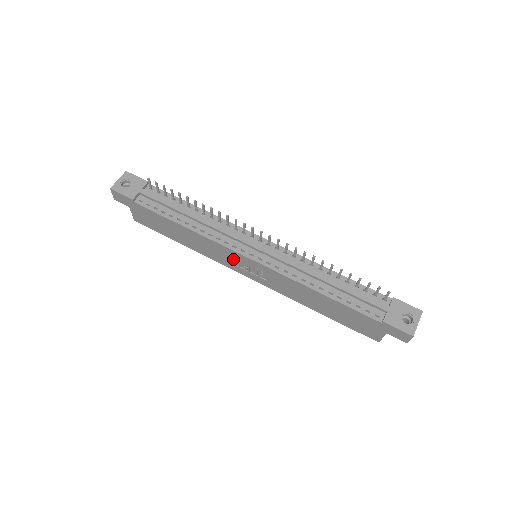
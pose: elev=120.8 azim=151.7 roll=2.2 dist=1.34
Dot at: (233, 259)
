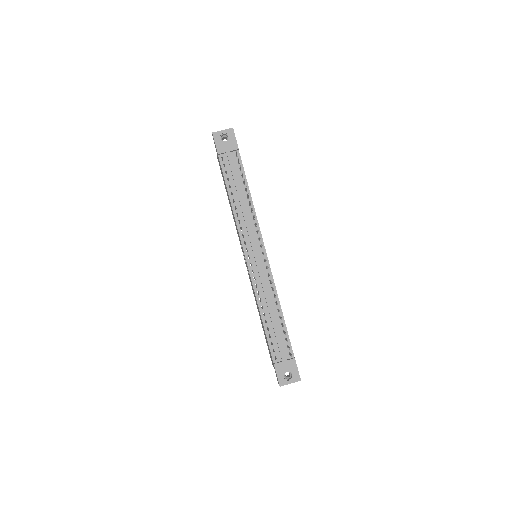
Dot at: occluded
